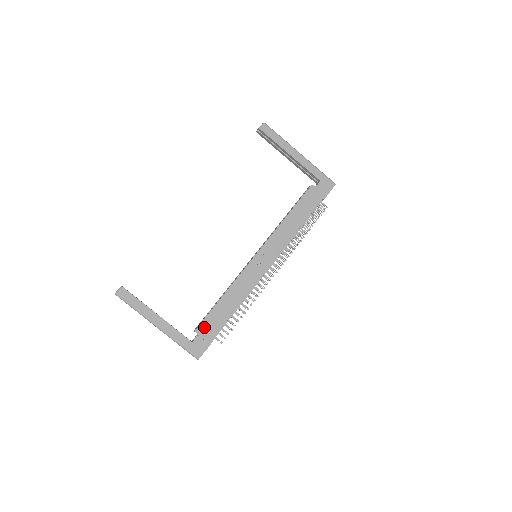
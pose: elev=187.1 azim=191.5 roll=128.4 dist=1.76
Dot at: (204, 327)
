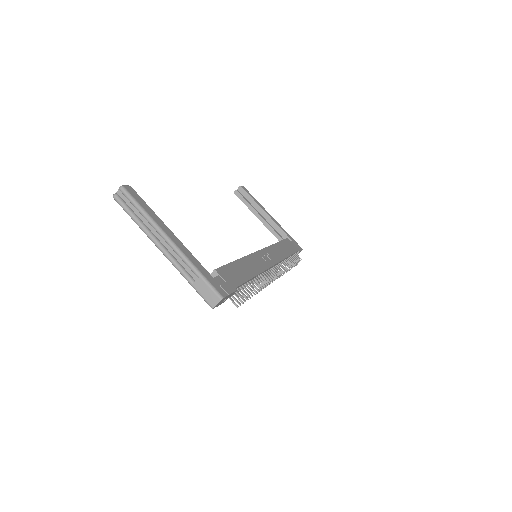
Dot at: (224, 272)
